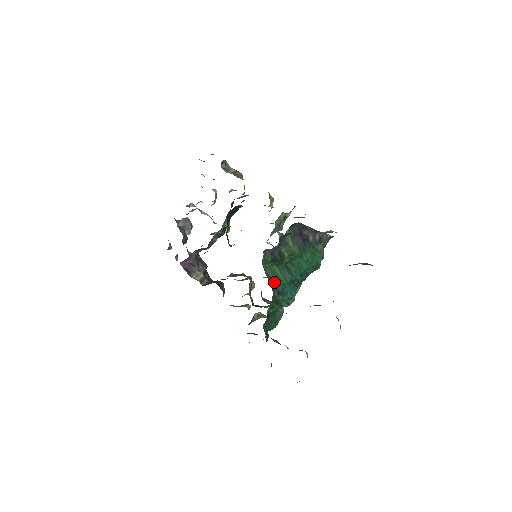
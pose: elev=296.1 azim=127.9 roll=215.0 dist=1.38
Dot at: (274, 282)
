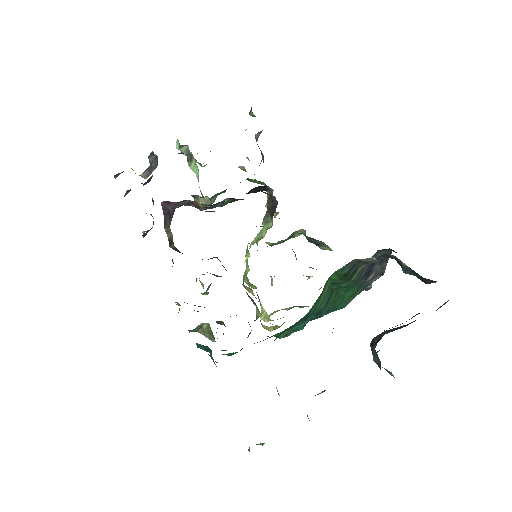
Dot at: (316, 301)
